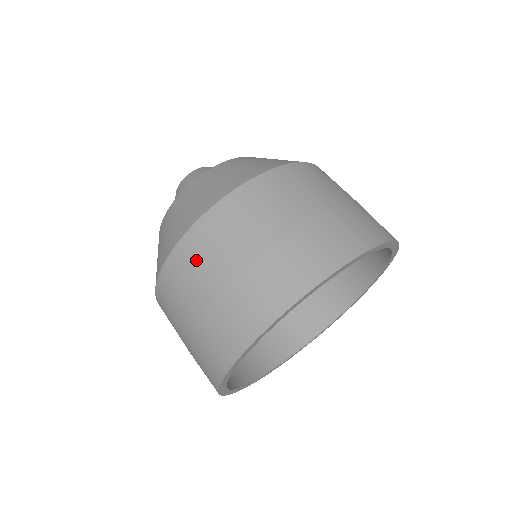
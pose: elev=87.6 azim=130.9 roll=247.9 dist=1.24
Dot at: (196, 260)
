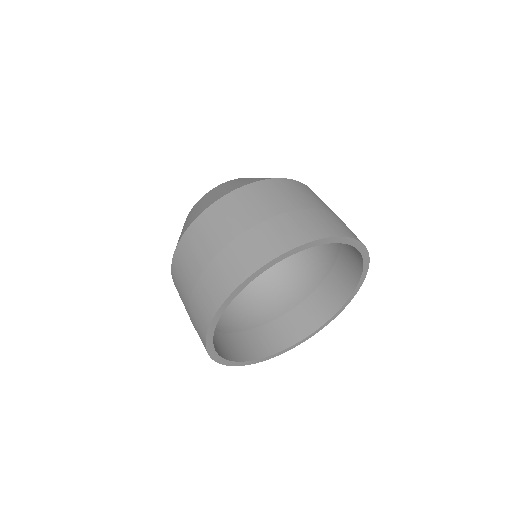
Dot at: occluded
